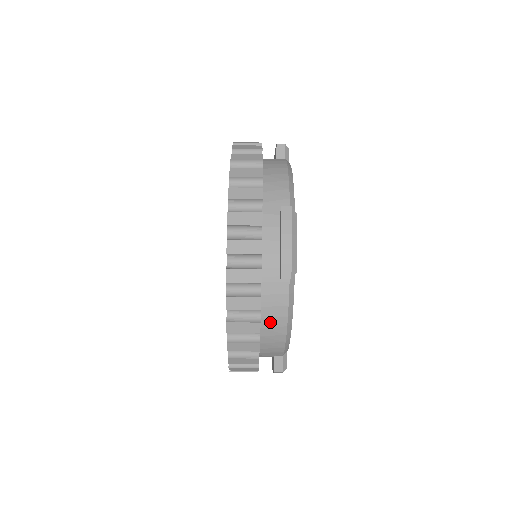
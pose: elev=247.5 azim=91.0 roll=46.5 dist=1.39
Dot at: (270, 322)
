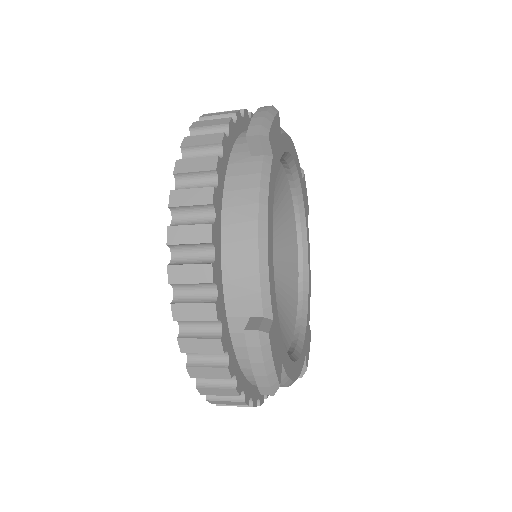
Dot at: occluded
